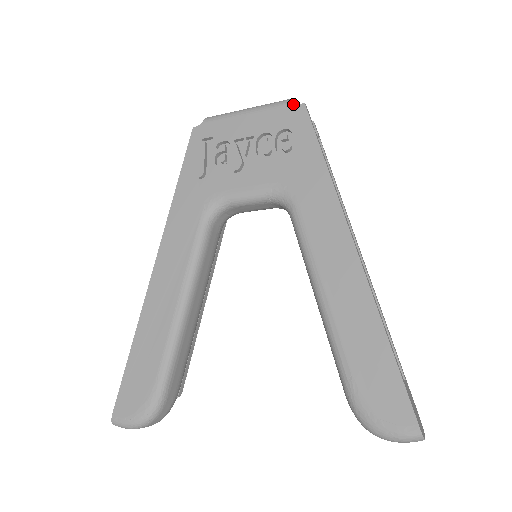
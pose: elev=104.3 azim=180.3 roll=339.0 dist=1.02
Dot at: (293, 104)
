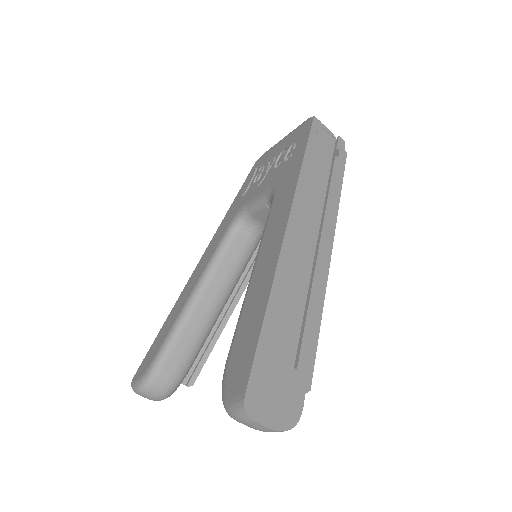
Dot at: (307, 120)
